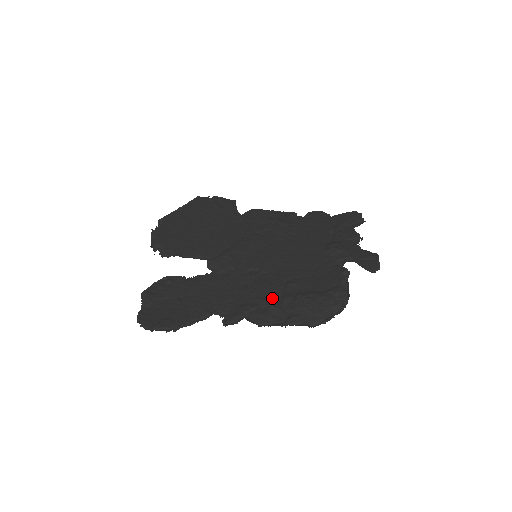
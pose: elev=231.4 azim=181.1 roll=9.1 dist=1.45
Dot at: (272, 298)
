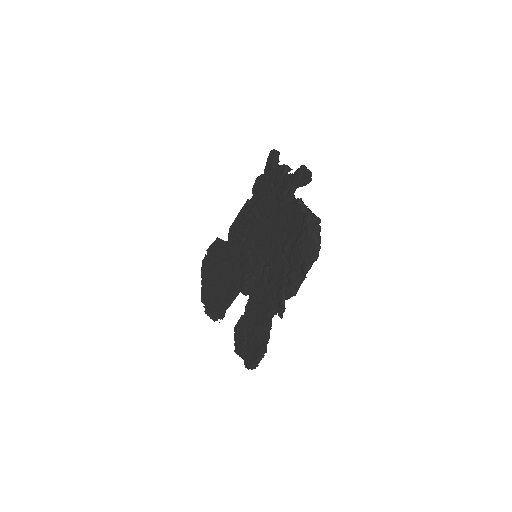
Dot at: (285, 270)
